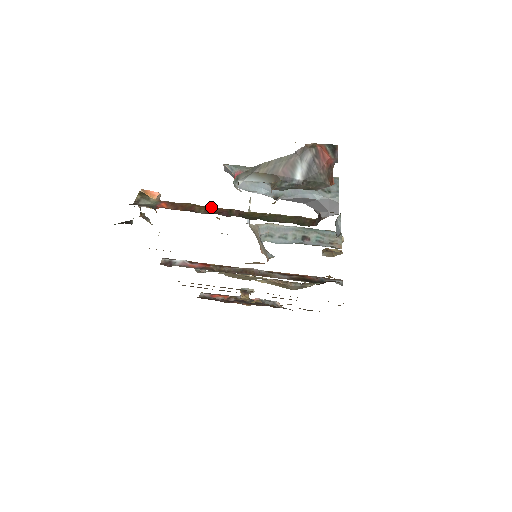
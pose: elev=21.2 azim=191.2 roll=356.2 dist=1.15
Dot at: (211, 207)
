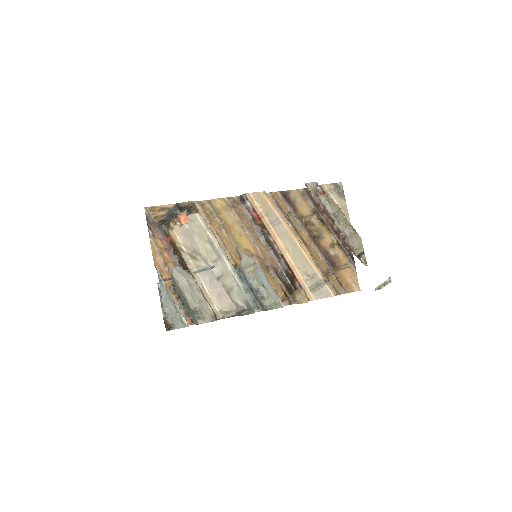
Dot at: (183, 259)
